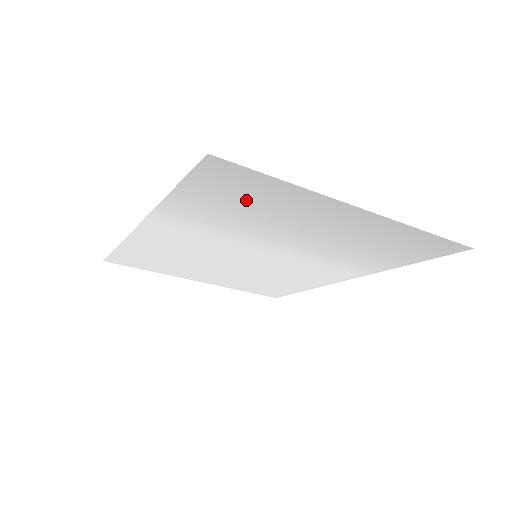
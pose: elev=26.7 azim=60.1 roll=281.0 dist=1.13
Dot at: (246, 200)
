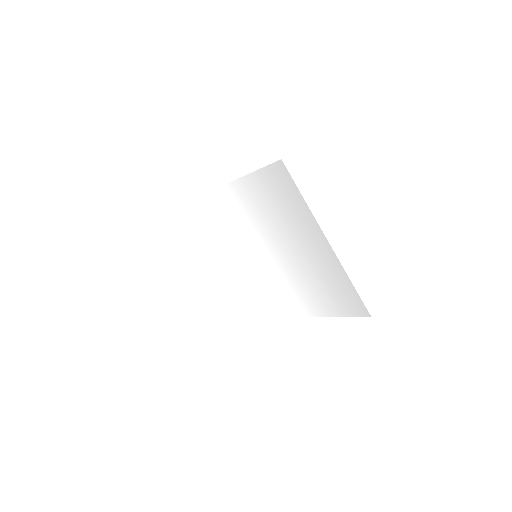
Dot at: (279, 201)
